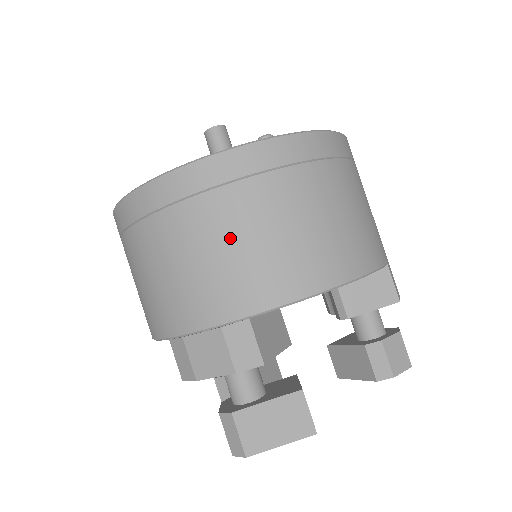
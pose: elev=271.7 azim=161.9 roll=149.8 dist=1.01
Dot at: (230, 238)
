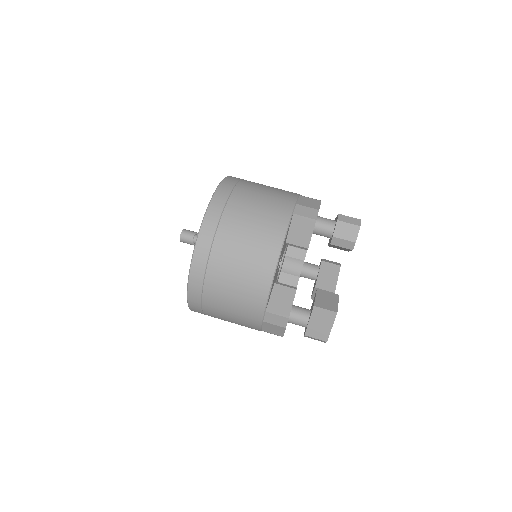
Dot at: (227, 298)
